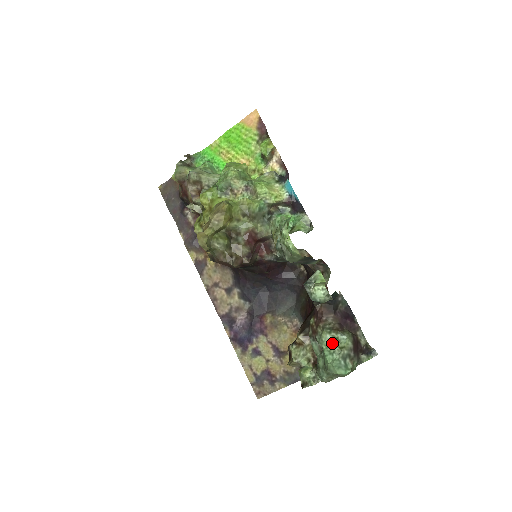
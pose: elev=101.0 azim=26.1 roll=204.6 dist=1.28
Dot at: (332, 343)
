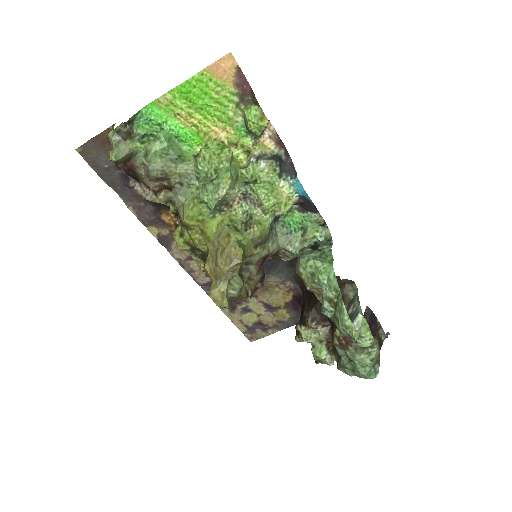
Dot at: (364, 359)
